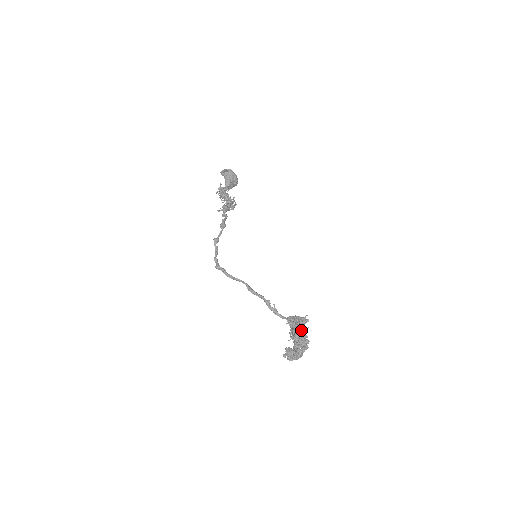
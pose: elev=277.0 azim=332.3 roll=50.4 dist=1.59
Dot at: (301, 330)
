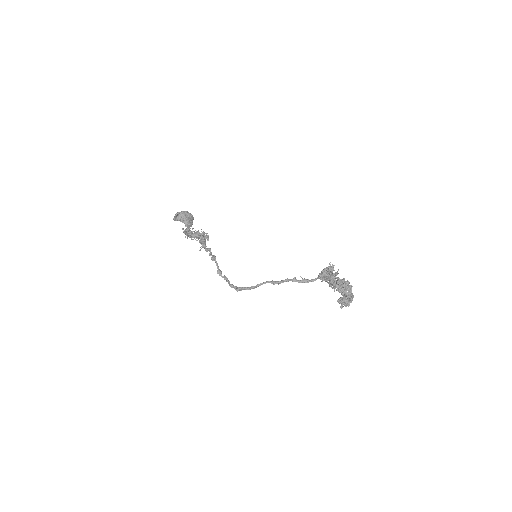
Dot at: (335, 276)
